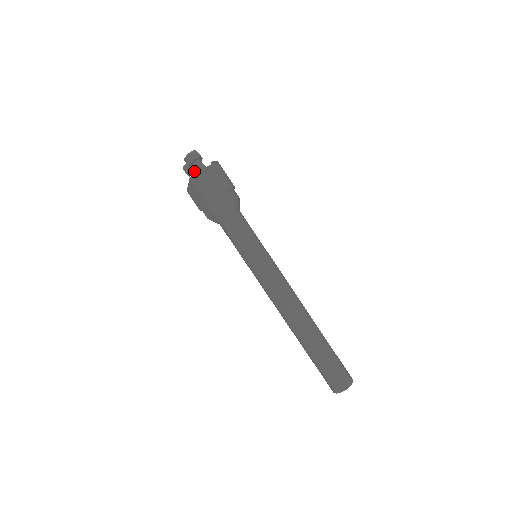
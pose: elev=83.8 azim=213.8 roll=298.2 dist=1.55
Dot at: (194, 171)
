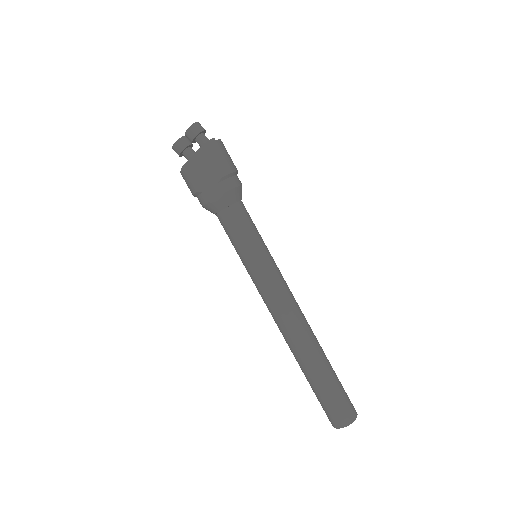
Dot at: (190, 148)
